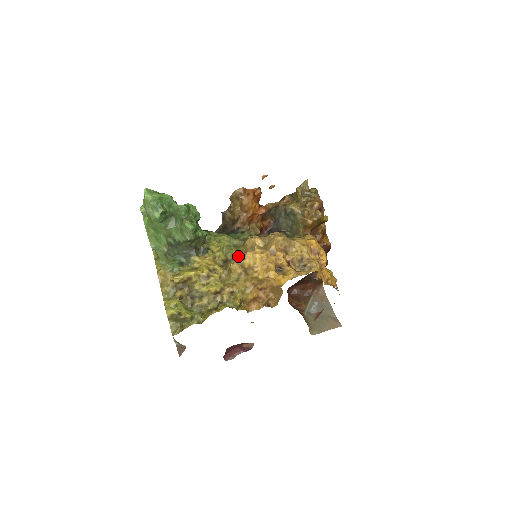
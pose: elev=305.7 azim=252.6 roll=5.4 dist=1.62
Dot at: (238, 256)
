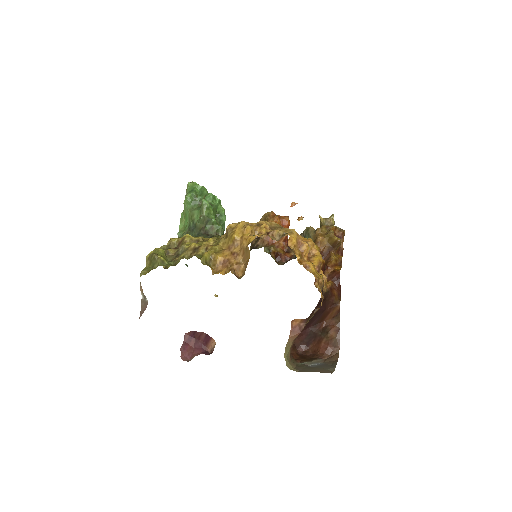
Dot at: occluded
